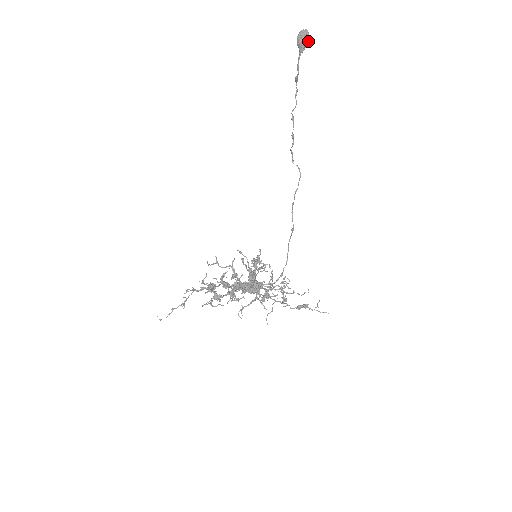
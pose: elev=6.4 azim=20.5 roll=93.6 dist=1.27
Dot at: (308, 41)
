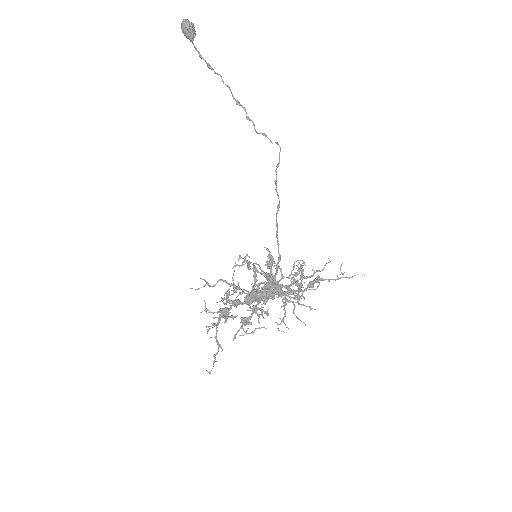
Dot at: (191, 27)
